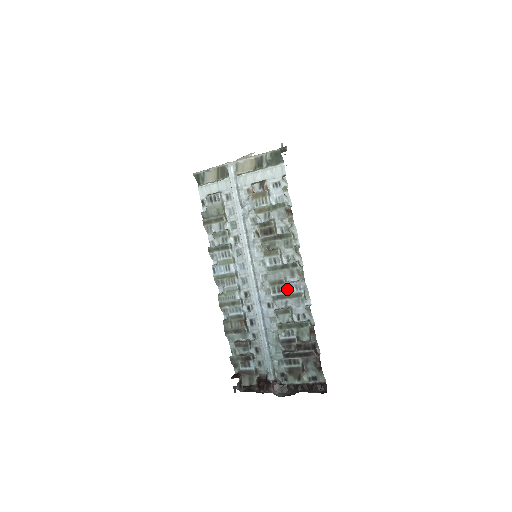
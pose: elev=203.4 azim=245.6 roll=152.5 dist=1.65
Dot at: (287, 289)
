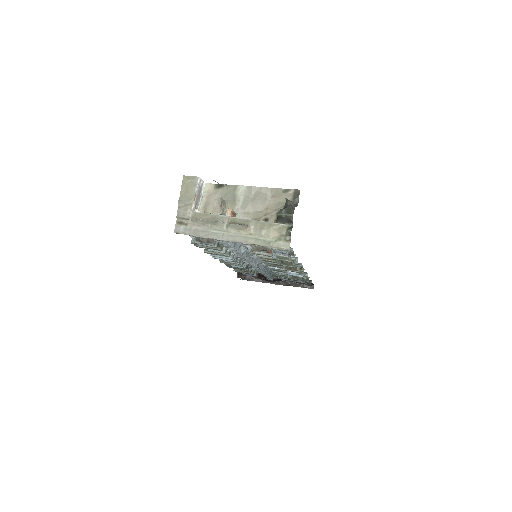
Dot at: (288, 273)
